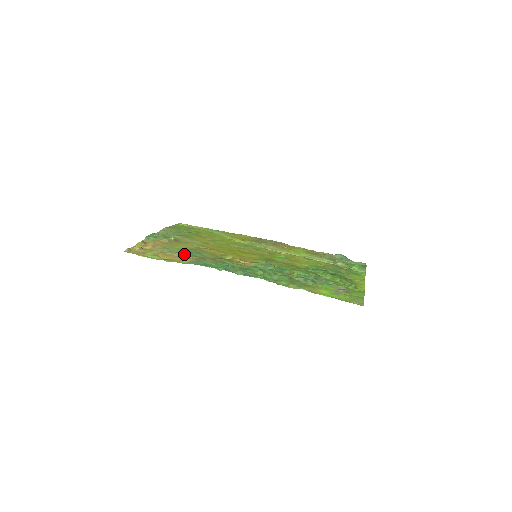
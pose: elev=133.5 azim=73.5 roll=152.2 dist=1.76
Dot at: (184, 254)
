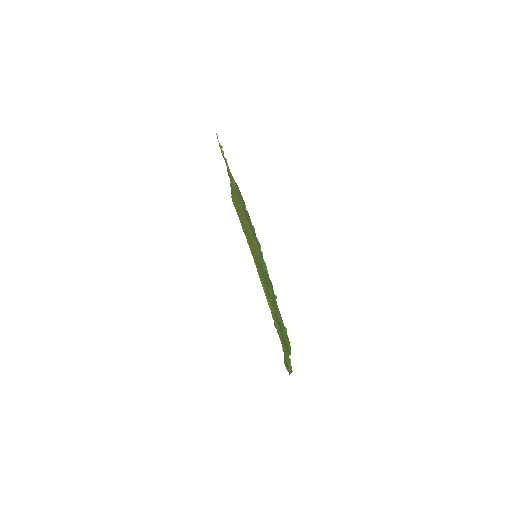
Dot at: occluded
